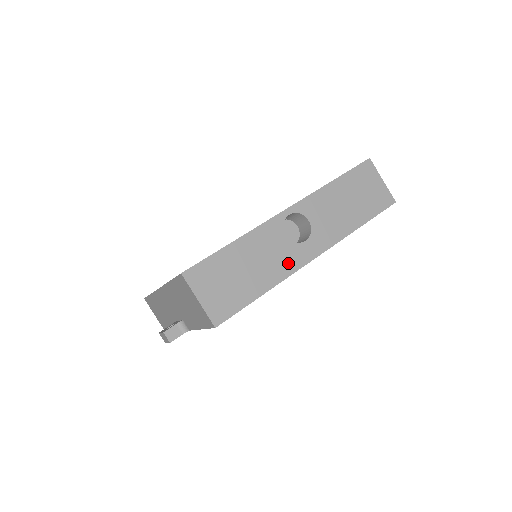
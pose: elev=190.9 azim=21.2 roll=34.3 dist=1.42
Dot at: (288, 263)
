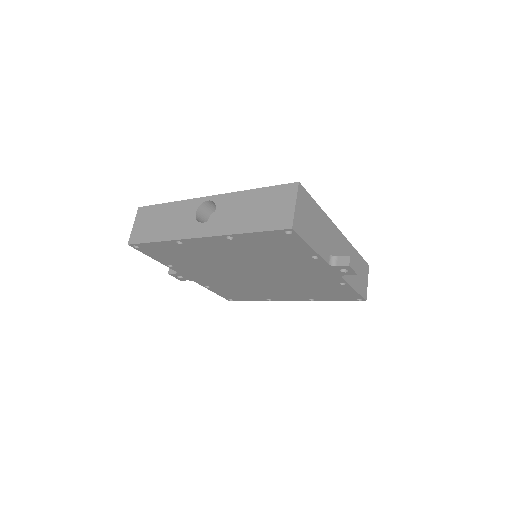
Dot at: (183, 231)
